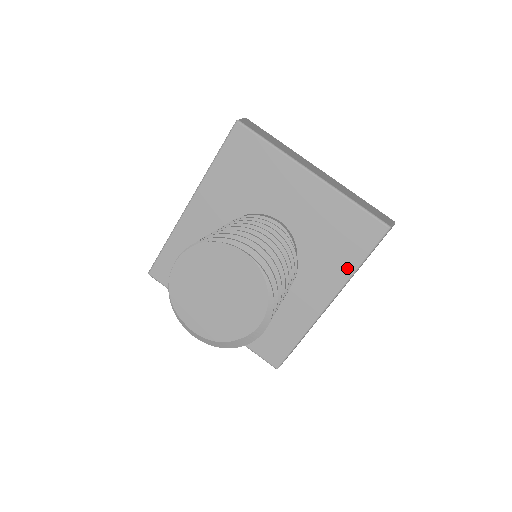
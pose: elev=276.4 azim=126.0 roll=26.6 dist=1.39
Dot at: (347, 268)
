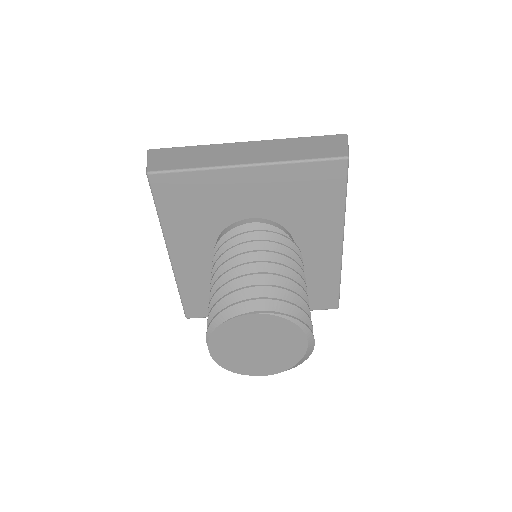
Dot at: (336, 211)
